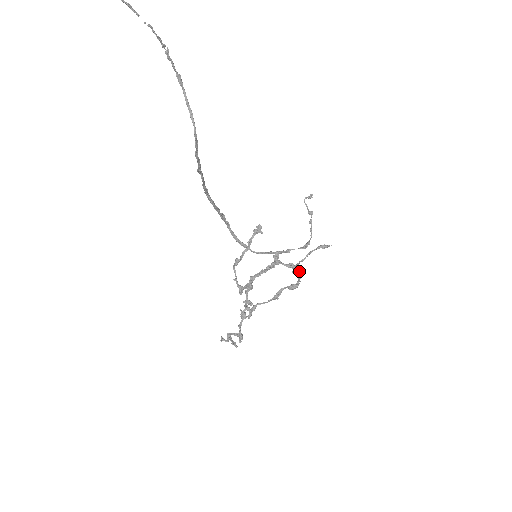
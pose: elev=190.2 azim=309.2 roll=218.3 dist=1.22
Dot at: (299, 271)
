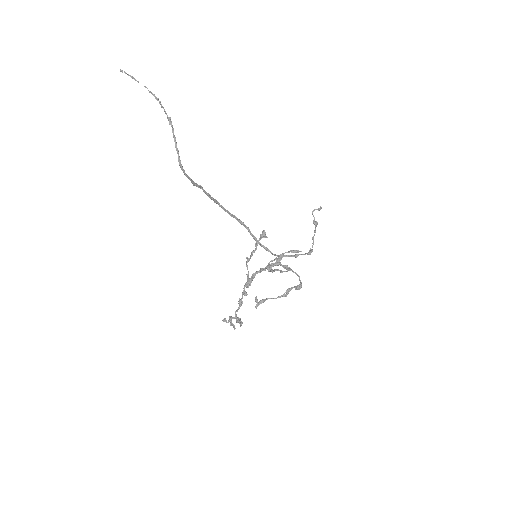
Dot at: (295, 273)
